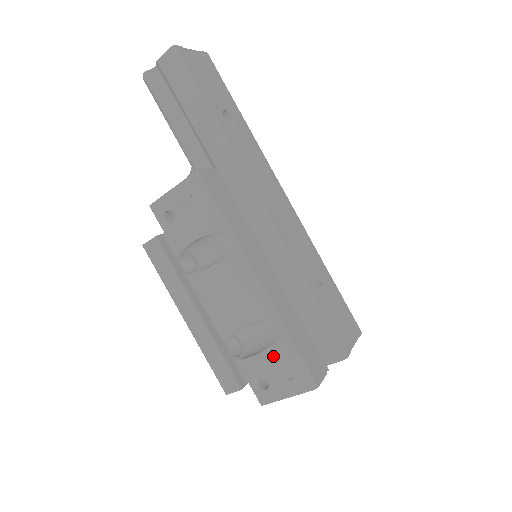
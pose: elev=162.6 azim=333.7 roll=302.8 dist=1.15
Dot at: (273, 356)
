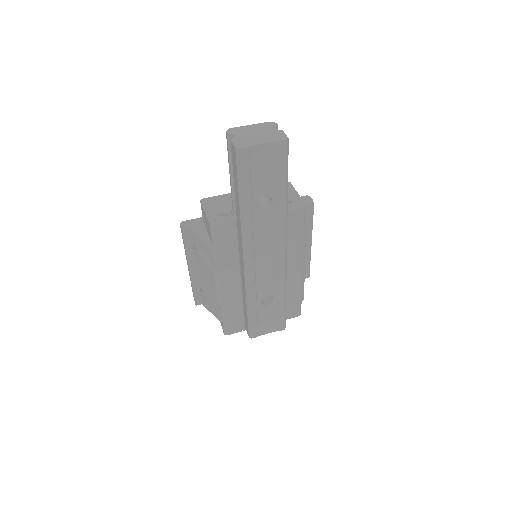
Dot at: (213, 311)
